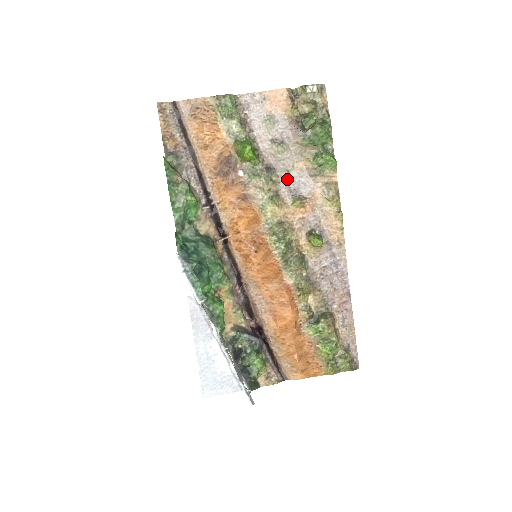
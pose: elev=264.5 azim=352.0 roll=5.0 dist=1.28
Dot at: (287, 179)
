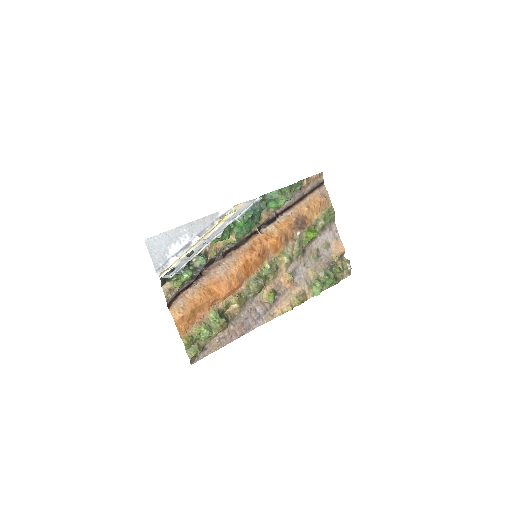
Dot at: (300, 266)
